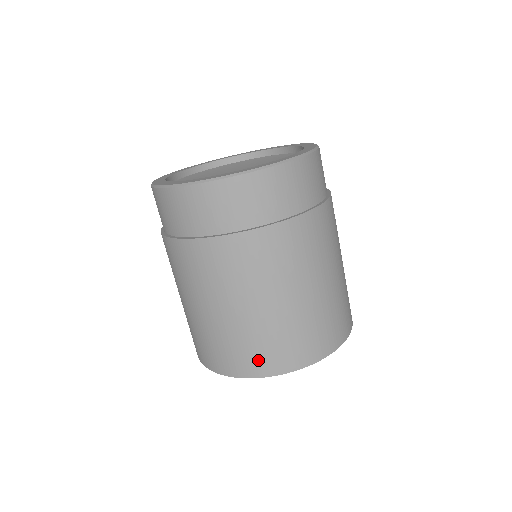
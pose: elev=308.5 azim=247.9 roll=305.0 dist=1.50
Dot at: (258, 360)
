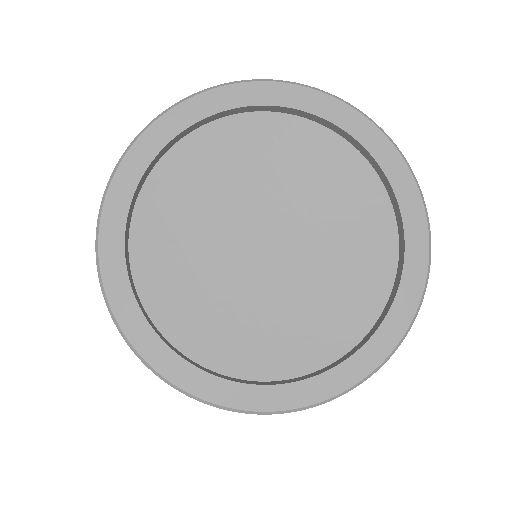
Dot at: occluded
